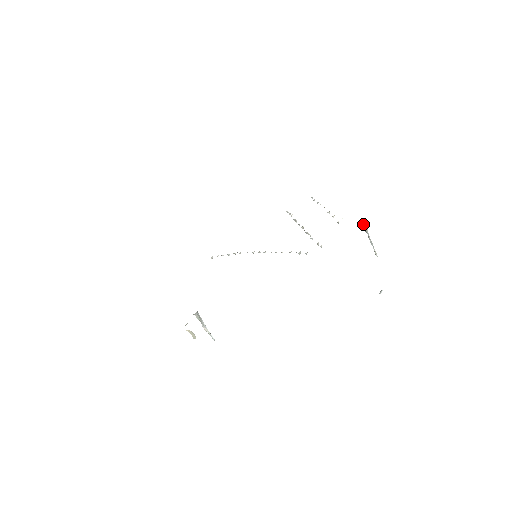
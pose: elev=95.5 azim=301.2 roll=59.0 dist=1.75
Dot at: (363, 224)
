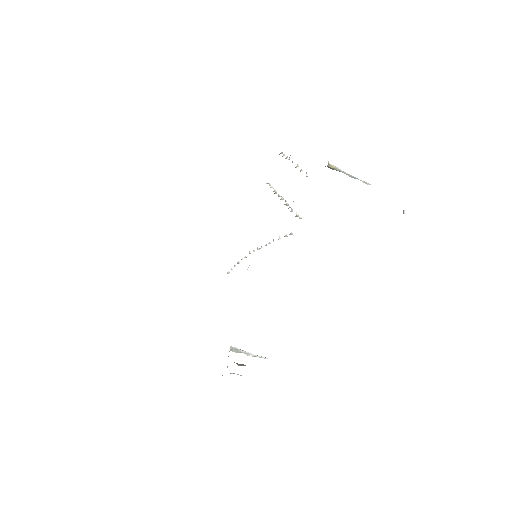
Dot at: (328, 166)
